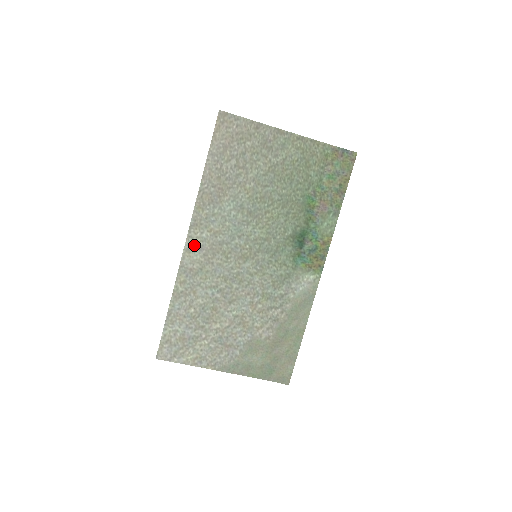
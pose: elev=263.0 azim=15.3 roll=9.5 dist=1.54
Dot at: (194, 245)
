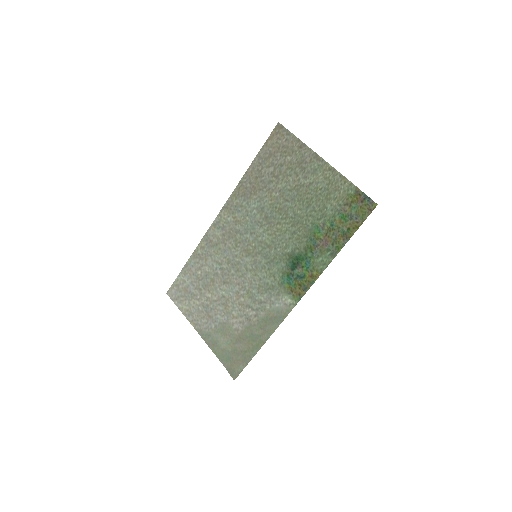
Dot at: (220, 223)
